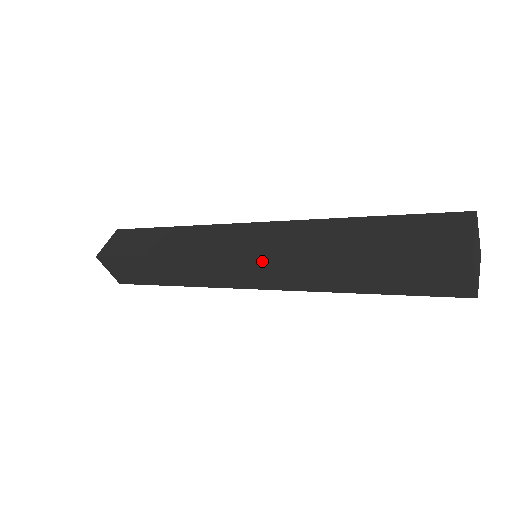
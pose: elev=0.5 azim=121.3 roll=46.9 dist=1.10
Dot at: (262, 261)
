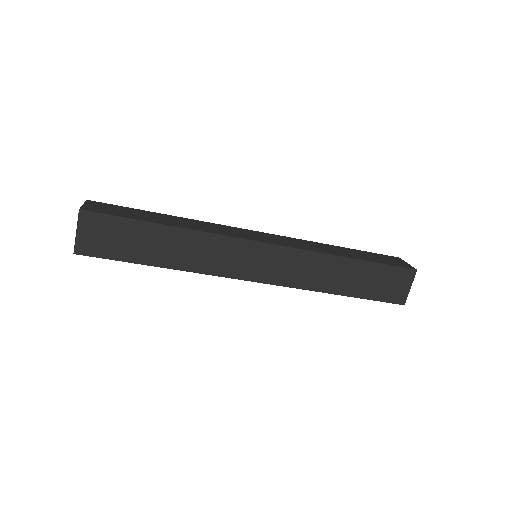
Dot at: (283, 252)
